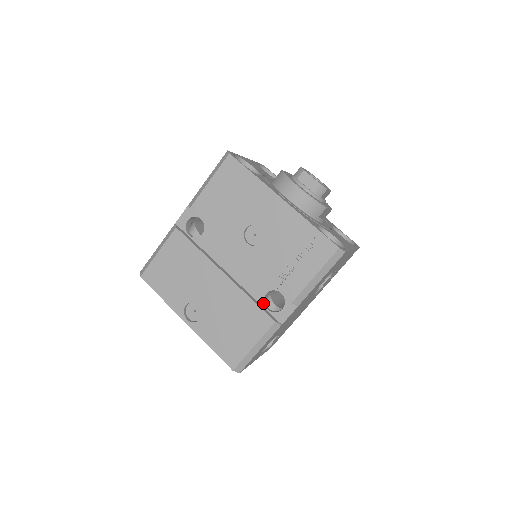
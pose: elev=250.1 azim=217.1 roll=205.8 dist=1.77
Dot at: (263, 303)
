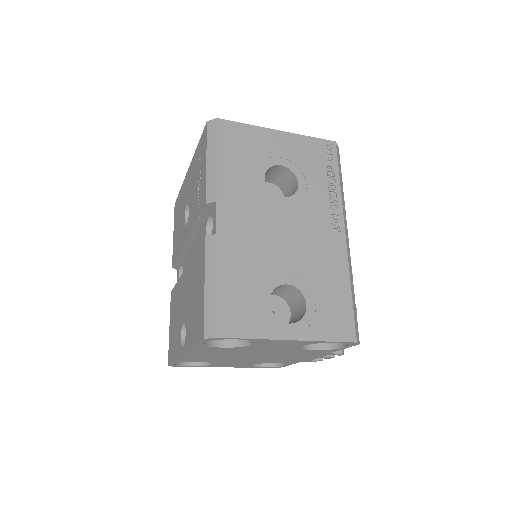
Dot at: occluded
